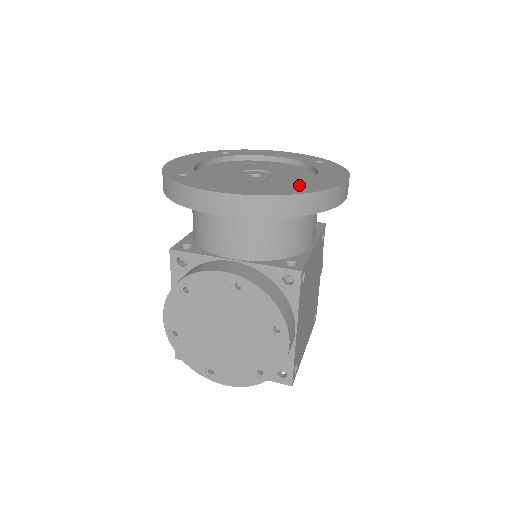
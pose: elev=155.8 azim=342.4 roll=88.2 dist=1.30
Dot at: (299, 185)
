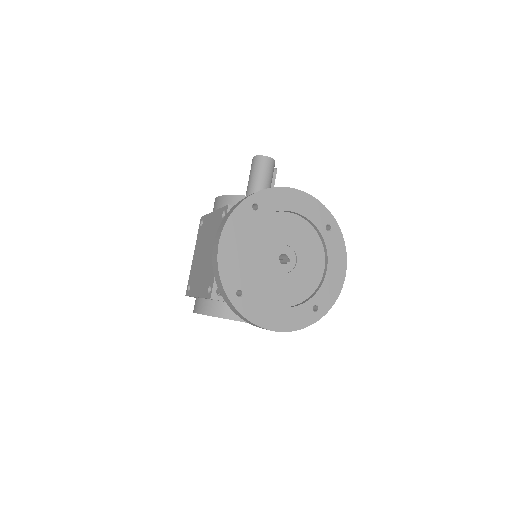
Dot at: (317, 301)
